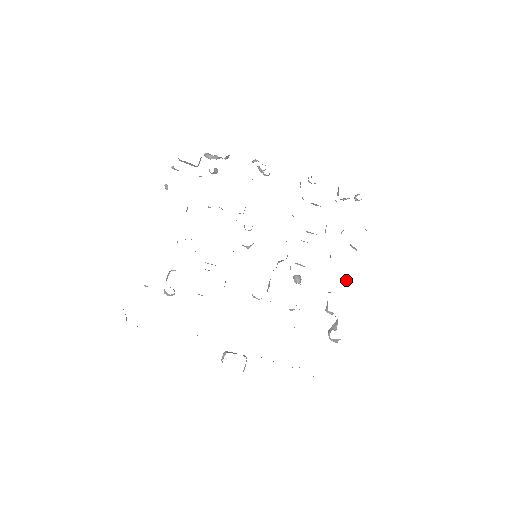
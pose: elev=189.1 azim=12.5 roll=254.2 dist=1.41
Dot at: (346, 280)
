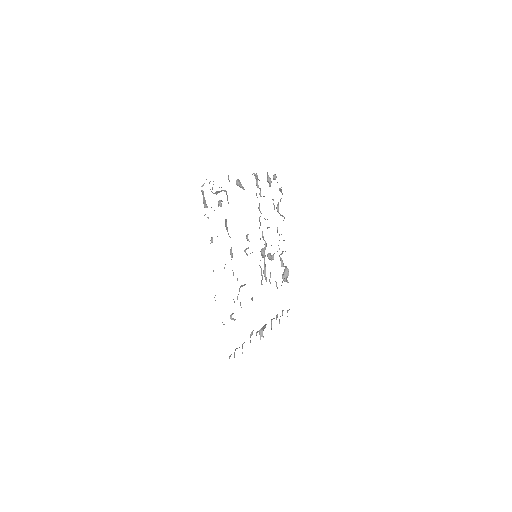
Dot at: (284, 240)
